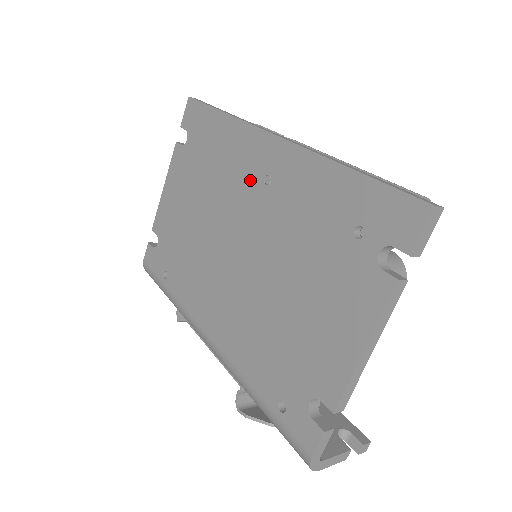
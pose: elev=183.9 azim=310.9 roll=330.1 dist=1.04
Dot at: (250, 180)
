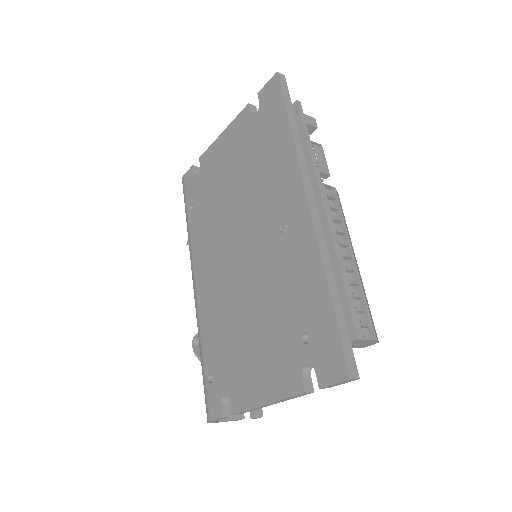
Dot at: (274, 212)
